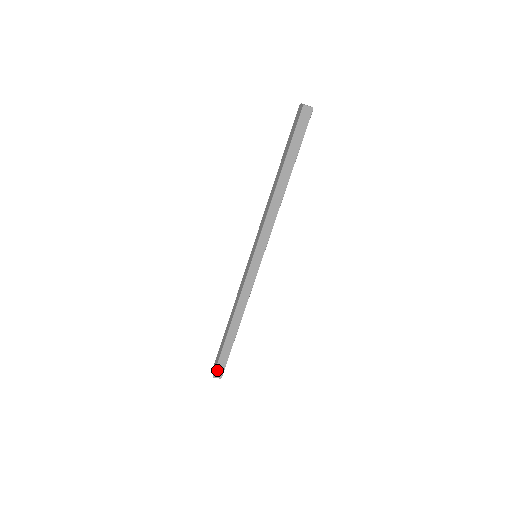
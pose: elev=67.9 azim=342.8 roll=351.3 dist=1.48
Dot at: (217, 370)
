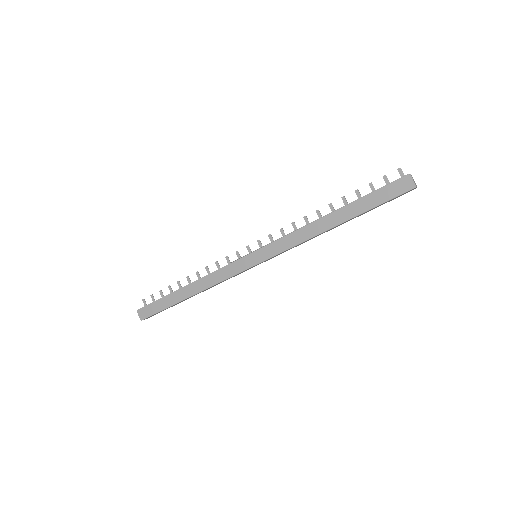
Dot at: occluded
